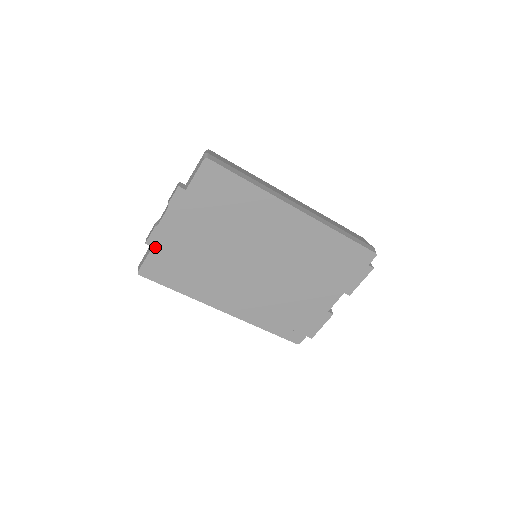
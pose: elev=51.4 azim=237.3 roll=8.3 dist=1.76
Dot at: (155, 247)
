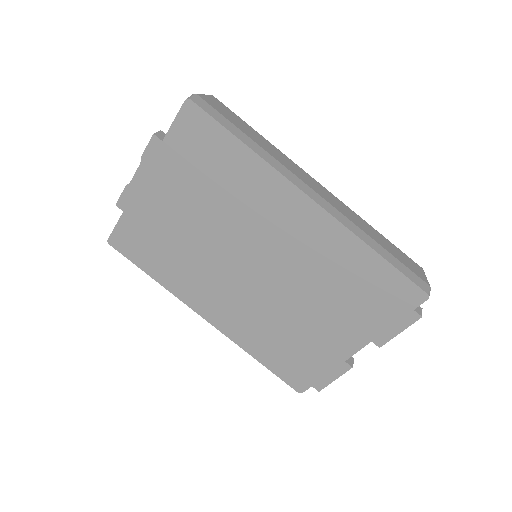
Dot at: (126, 212)
